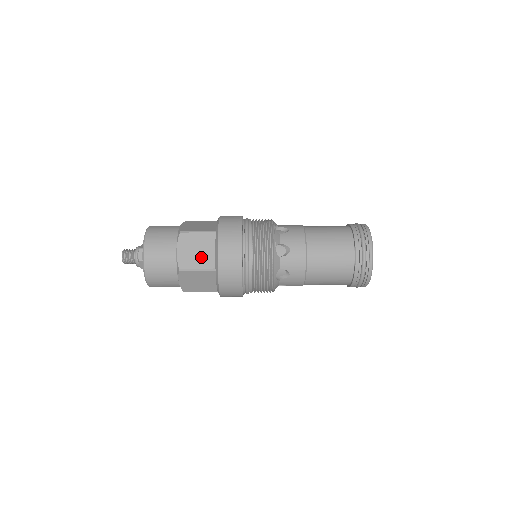
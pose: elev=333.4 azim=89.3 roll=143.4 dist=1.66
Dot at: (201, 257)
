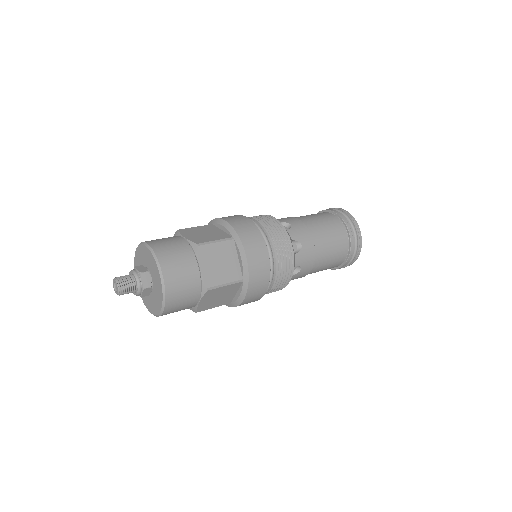
Dot at: (226, 270)
